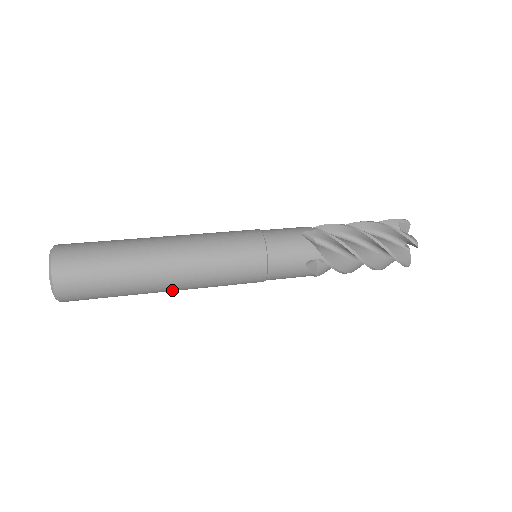
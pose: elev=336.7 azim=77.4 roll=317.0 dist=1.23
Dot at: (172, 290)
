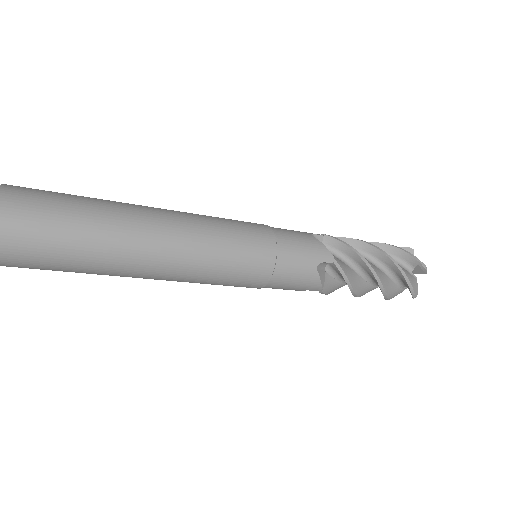
Dot at: (161, 232)
